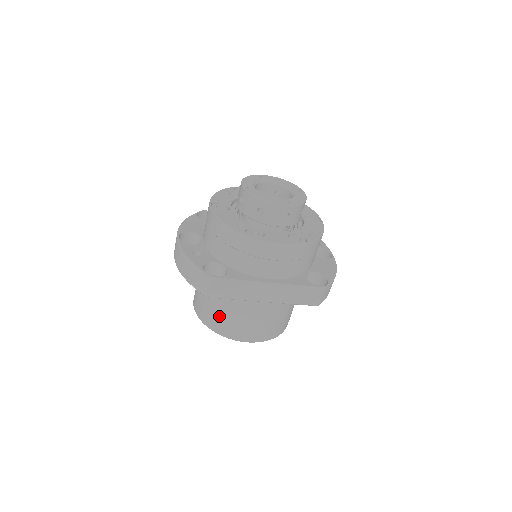
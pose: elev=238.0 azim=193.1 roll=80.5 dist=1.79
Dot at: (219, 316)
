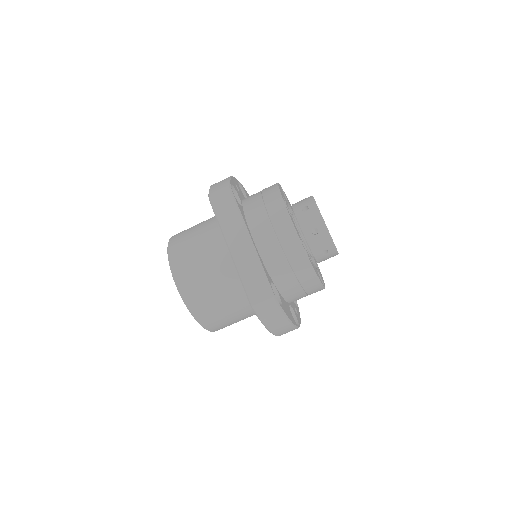
Dot at: (188, 238)
